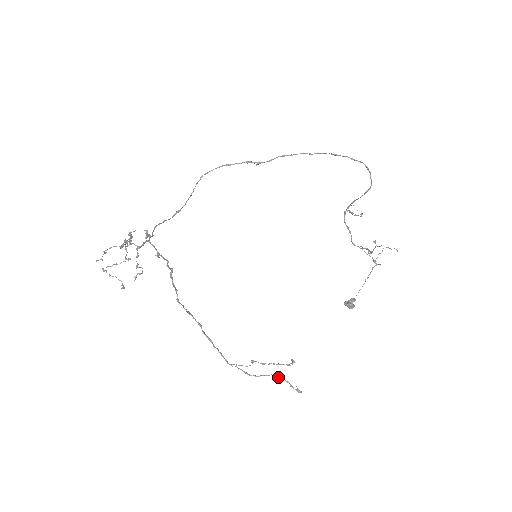
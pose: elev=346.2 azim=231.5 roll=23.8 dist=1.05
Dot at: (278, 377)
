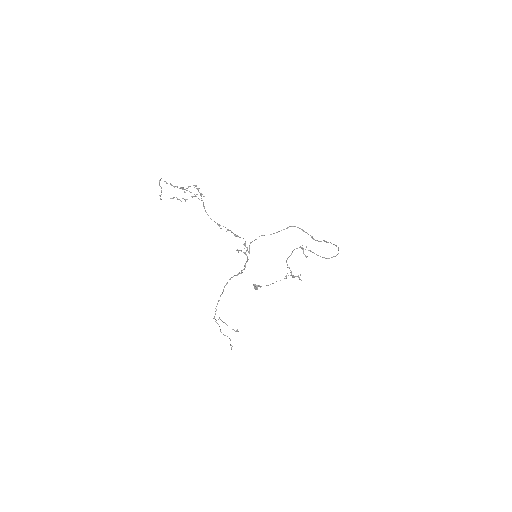
Dot at: (230, 339)
